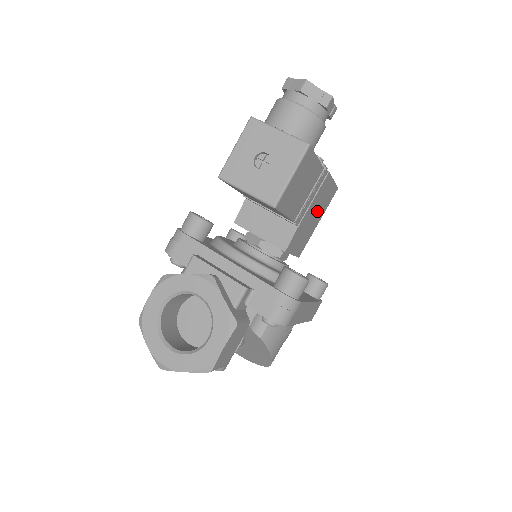
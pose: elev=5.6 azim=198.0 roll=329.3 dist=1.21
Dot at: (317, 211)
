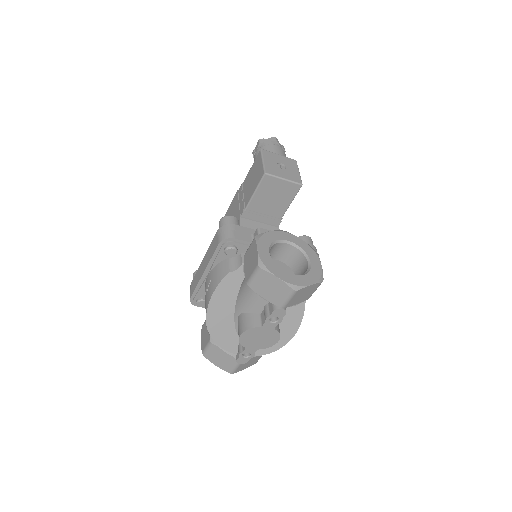
Dot at: occluded
